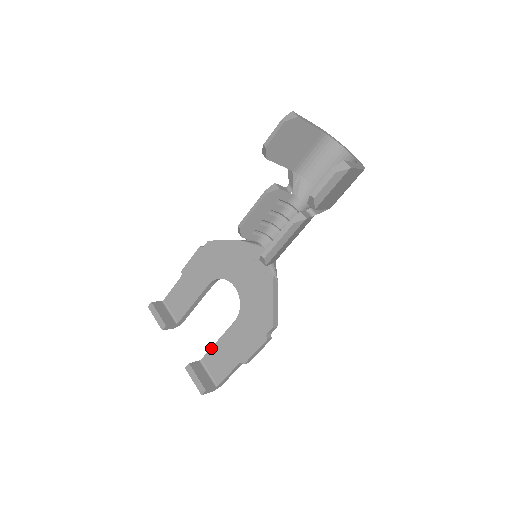
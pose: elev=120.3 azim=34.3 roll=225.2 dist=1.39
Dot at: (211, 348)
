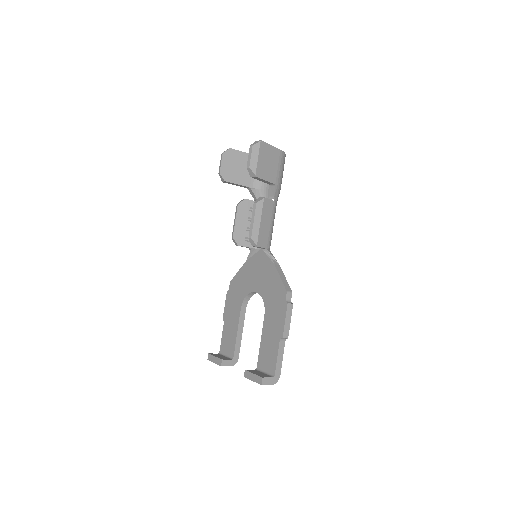
Dot at: (259, 351)
